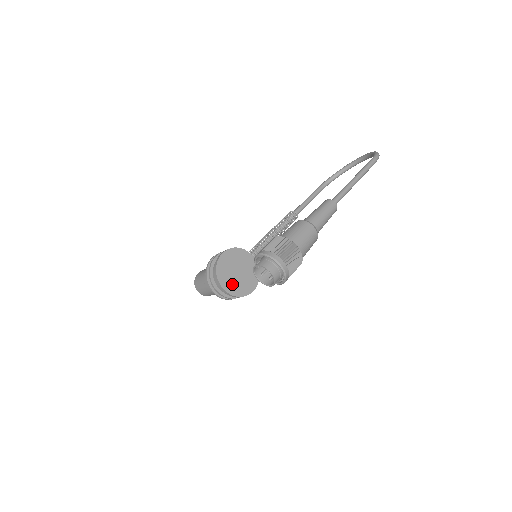
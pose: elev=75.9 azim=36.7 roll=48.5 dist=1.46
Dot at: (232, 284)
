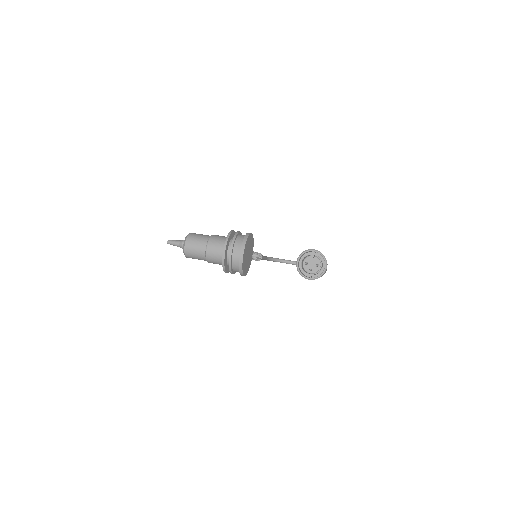
Dot at: (245, 258)
